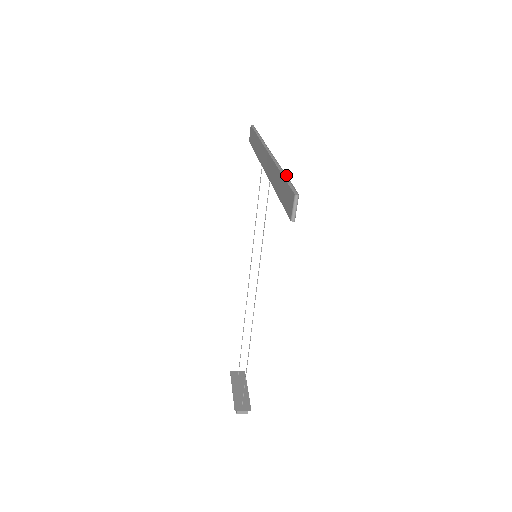
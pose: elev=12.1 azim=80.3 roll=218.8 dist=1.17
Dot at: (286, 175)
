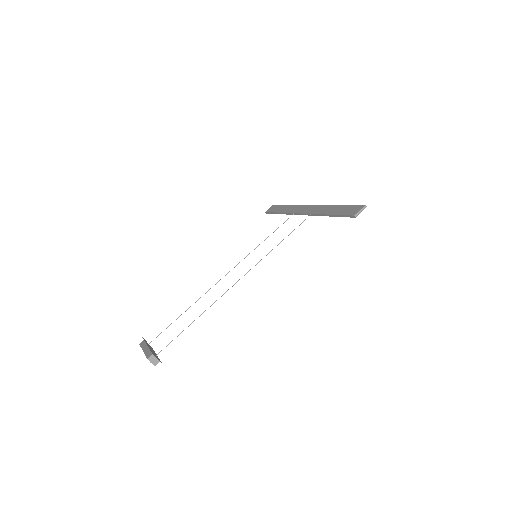
Dot at: occluded
